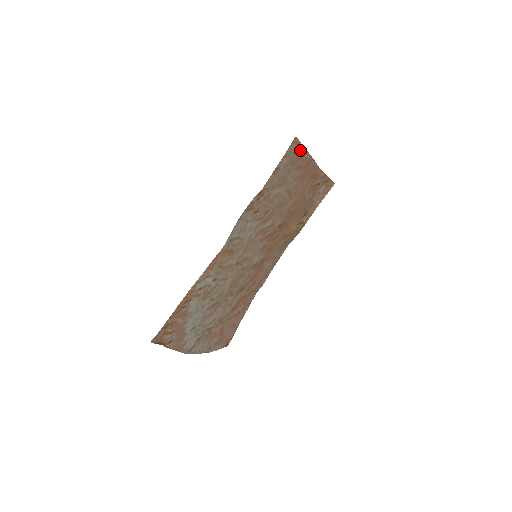
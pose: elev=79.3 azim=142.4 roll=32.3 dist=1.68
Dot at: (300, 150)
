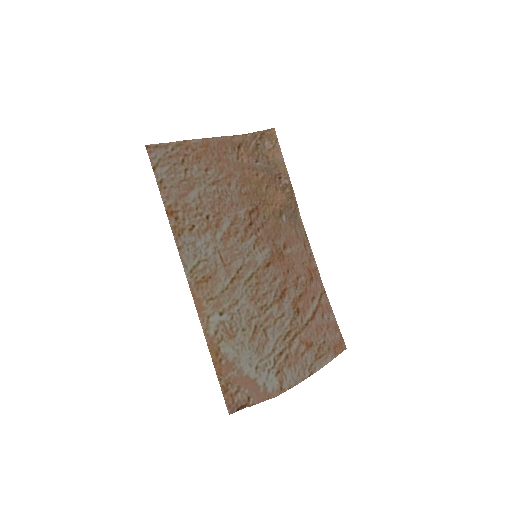
Dot at: (172, 148)
